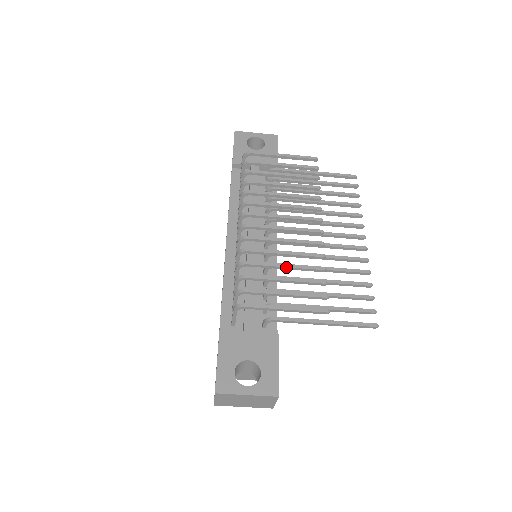
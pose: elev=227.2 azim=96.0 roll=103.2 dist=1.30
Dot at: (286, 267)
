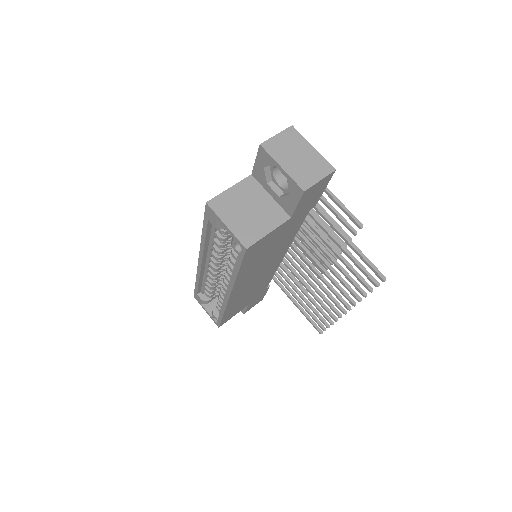
Dot at: occluded
